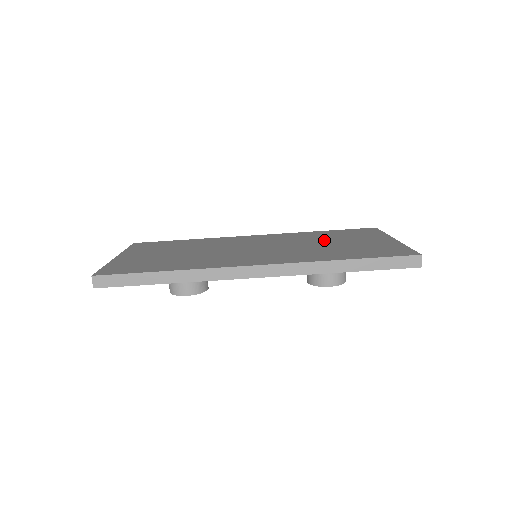
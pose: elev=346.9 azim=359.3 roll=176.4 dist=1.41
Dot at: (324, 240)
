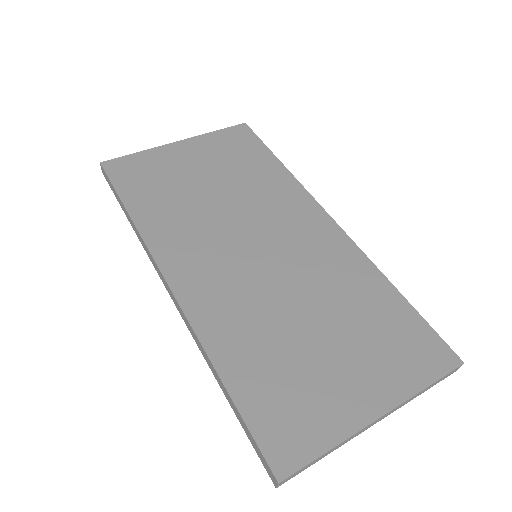
Dot at: (331, 314)
